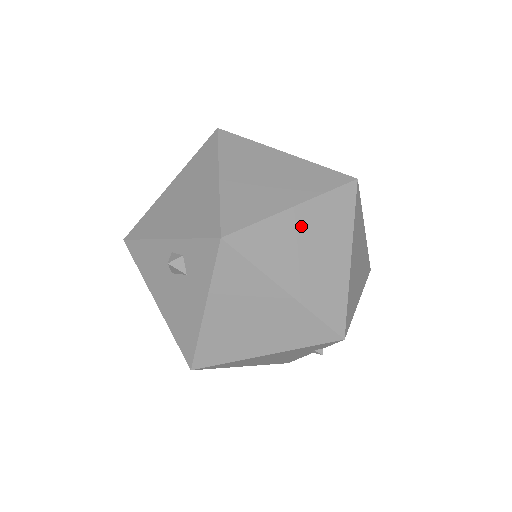
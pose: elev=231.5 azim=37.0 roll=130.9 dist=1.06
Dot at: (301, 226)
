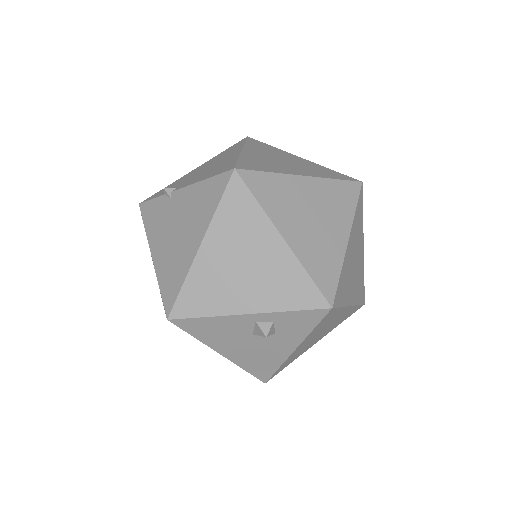
Dot at: (351, 251)
